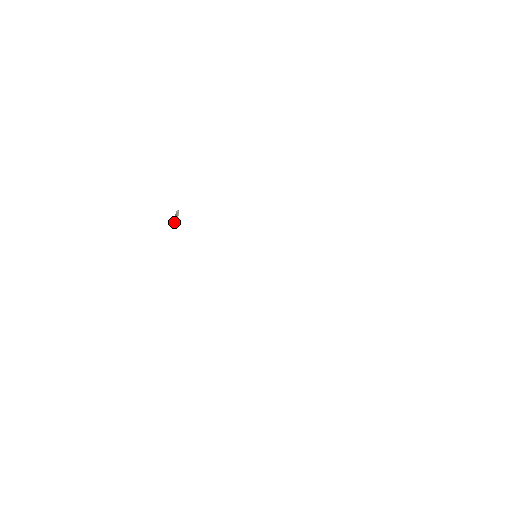
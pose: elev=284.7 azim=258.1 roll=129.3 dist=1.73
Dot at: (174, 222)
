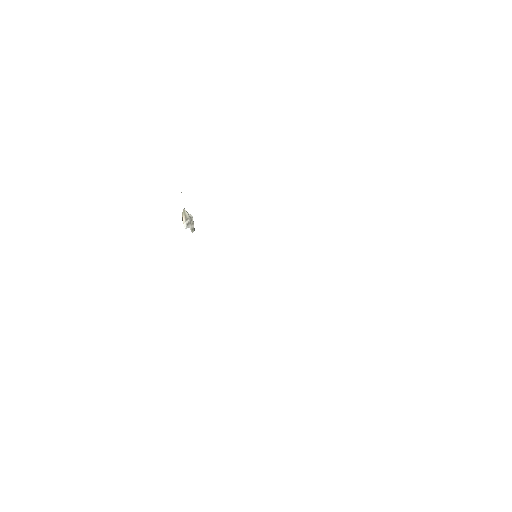
Dot at: (183, 214)
